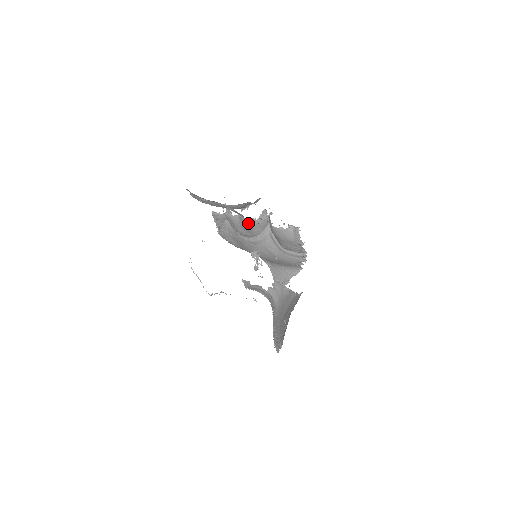
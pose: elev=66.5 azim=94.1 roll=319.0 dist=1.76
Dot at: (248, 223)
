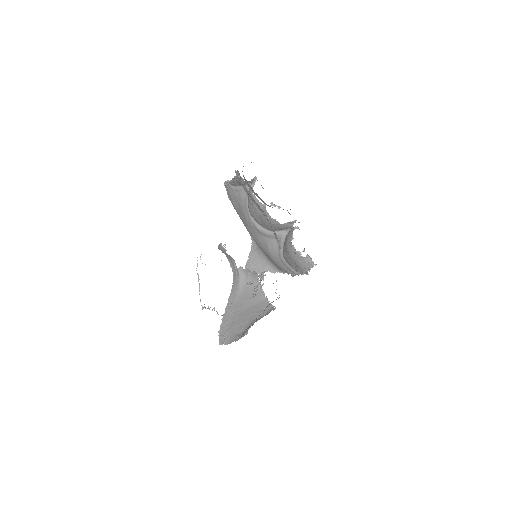
Dot at: occluded
